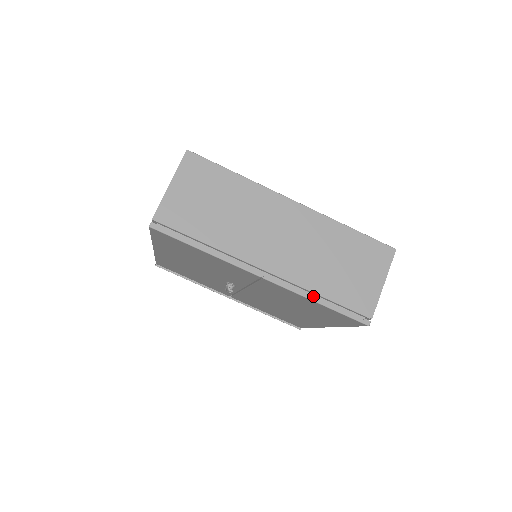
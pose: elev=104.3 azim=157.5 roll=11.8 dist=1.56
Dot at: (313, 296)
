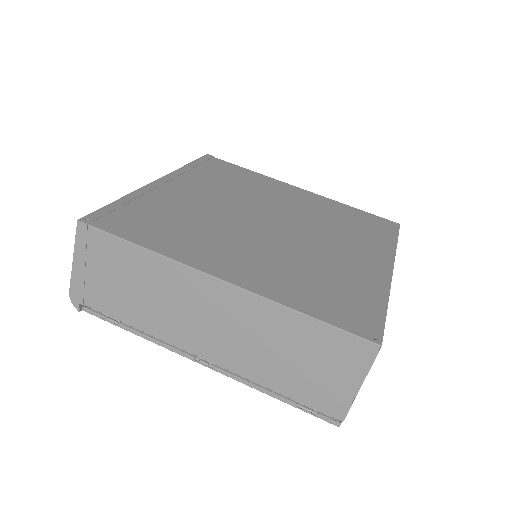
Dot at: occluded
